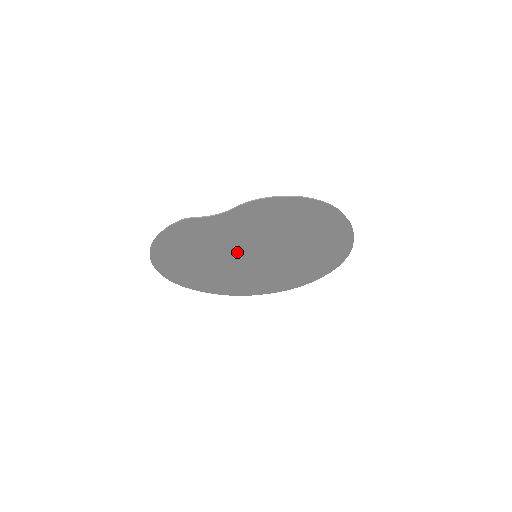
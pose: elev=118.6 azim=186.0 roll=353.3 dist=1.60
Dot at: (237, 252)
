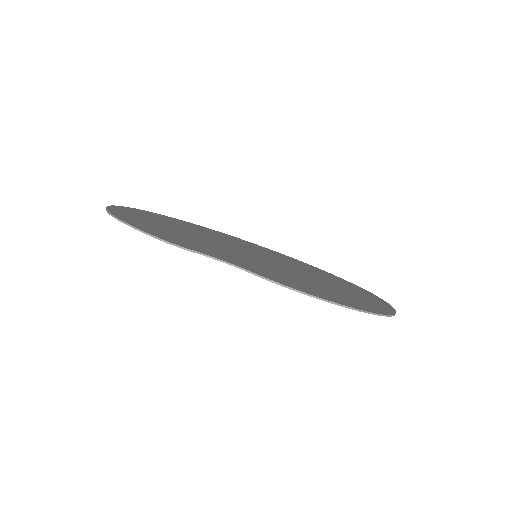
Dot at: occluded
